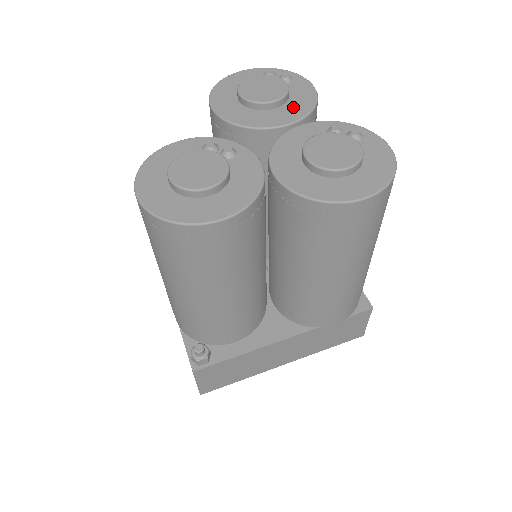
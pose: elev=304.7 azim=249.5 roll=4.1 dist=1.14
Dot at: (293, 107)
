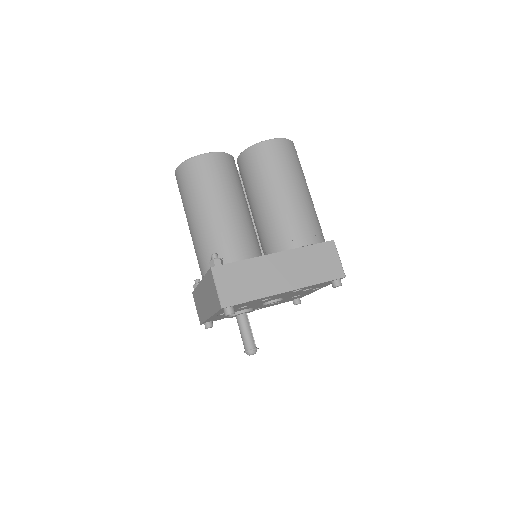
Dot at: occluded
